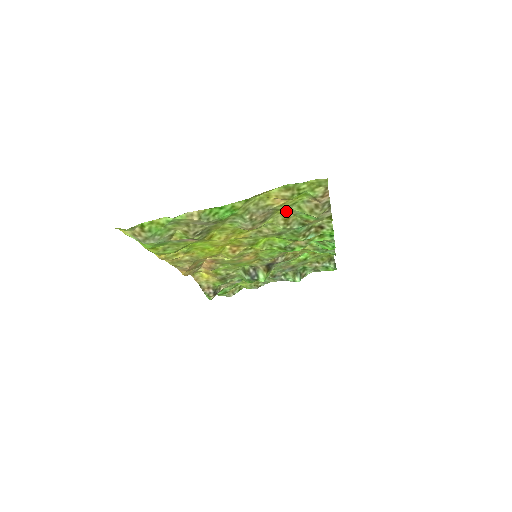
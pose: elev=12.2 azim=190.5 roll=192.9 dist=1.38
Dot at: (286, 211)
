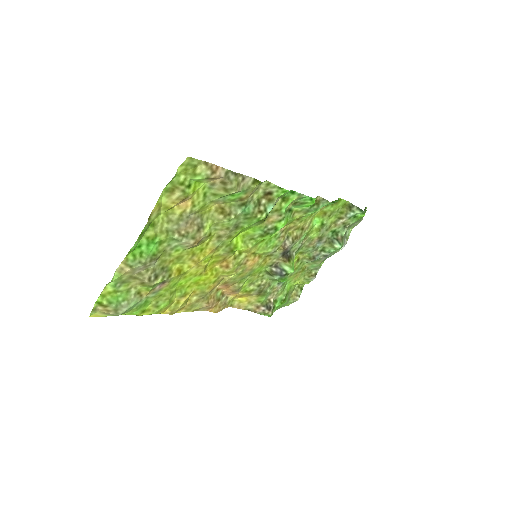
Dot at: (213, 205)
